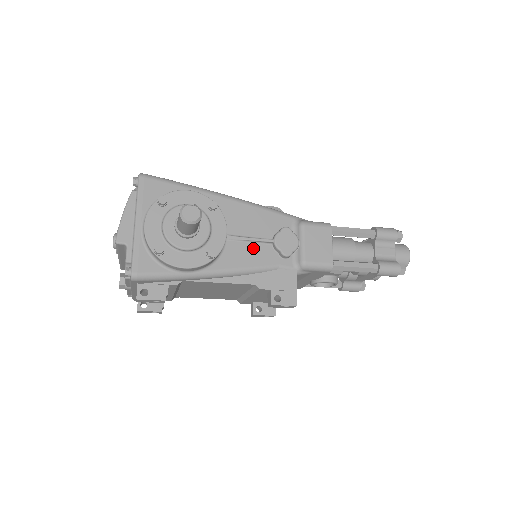
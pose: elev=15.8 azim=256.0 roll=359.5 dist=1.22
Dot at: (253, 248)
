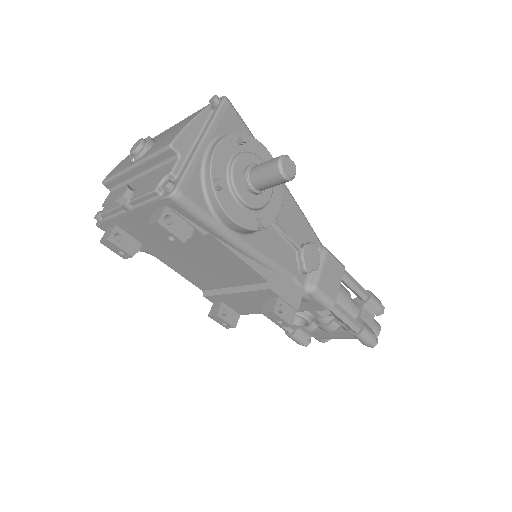
Dot at: (283, 244)
